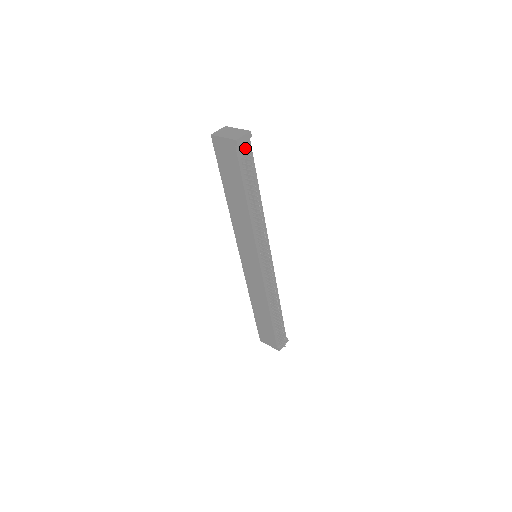
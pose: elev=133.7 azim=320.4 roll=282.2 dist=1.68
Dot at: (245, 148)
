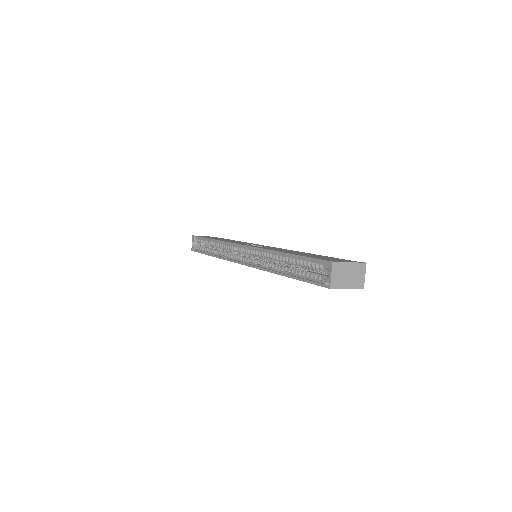
Dot at: occluded
